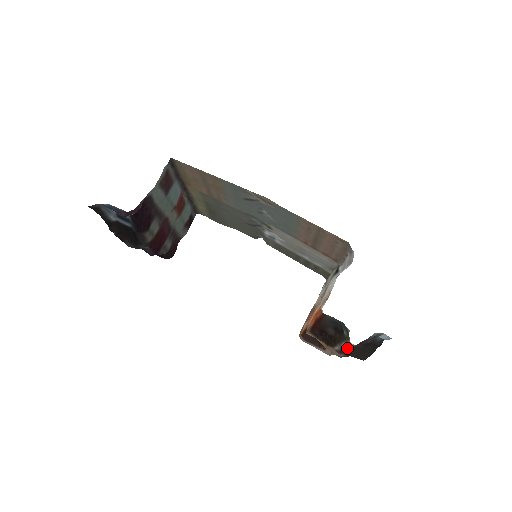
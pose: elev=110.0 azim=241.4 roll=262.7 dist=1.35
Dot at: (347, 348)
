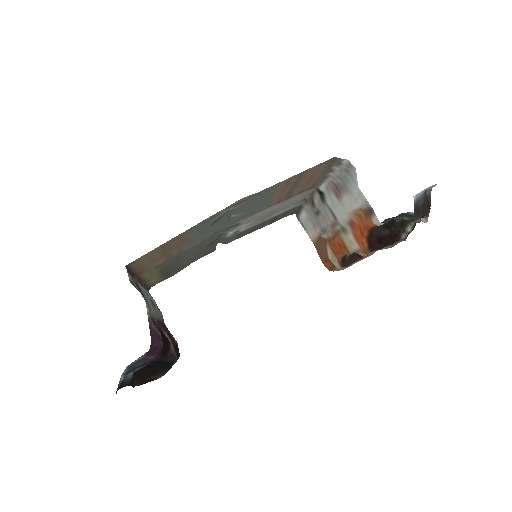
Dot at: (413, 228)
